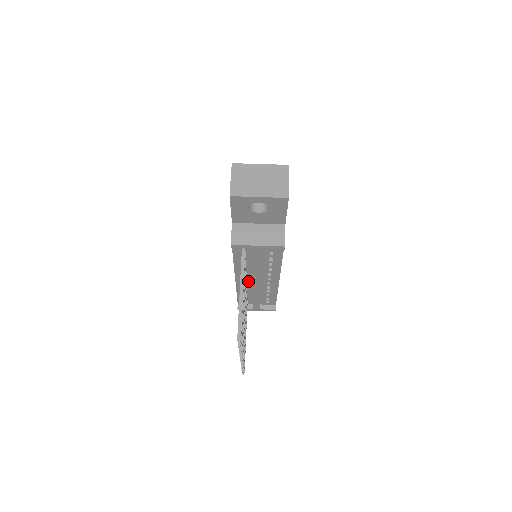
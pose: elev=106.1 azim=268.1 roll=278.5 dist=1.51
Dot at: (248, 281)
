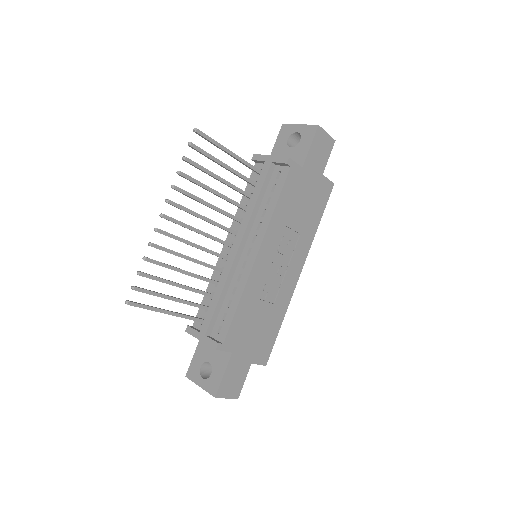
Dot at: occluded
